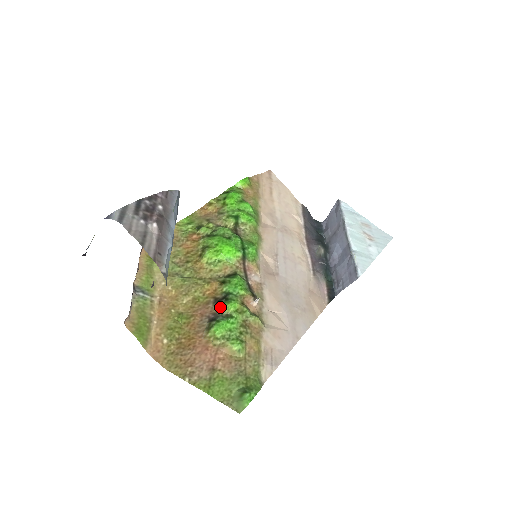
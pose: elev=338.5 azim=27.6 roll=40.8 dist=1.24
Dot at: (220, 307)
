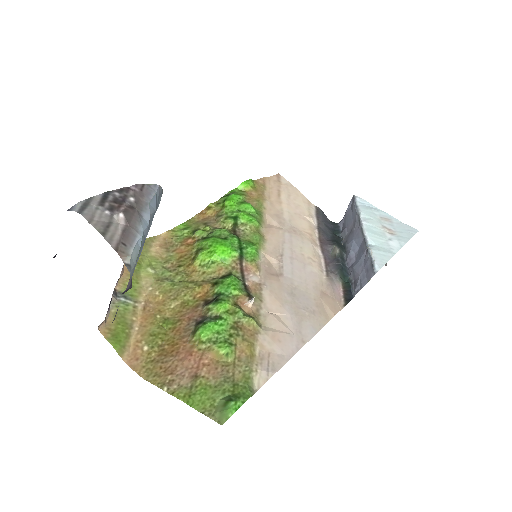
Dot at: (209, 309)
